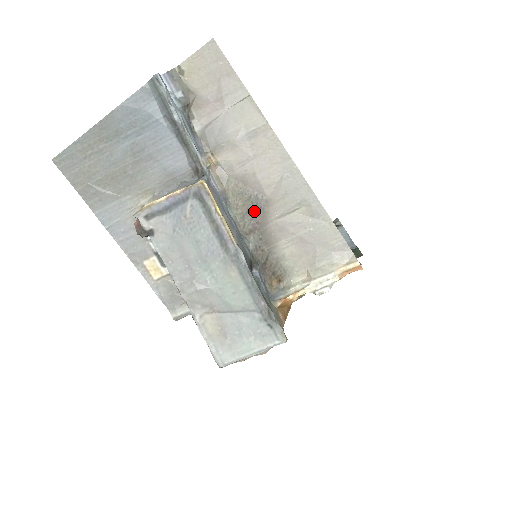
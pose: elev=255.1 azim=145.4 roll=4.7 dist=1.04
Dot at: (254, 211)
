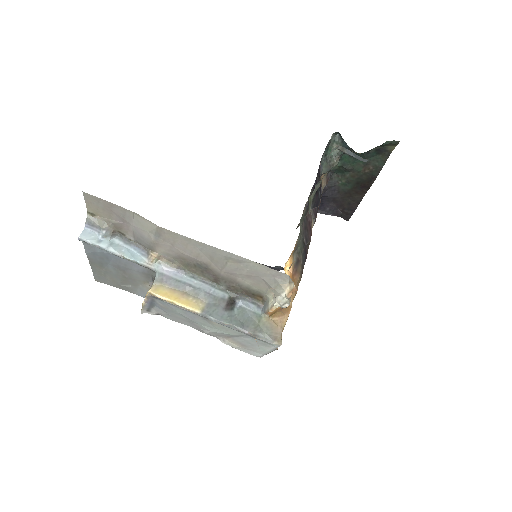
Dot at: (205, 271)
